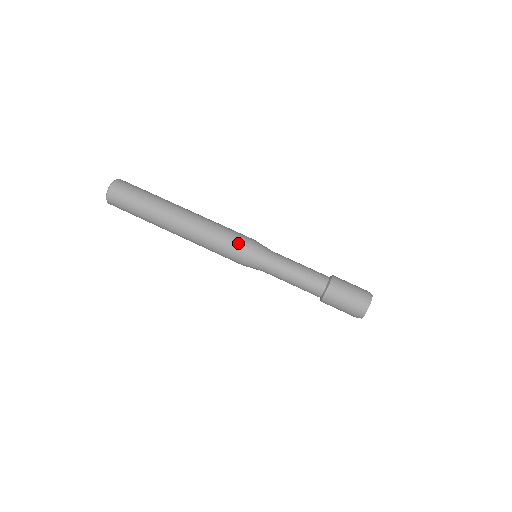
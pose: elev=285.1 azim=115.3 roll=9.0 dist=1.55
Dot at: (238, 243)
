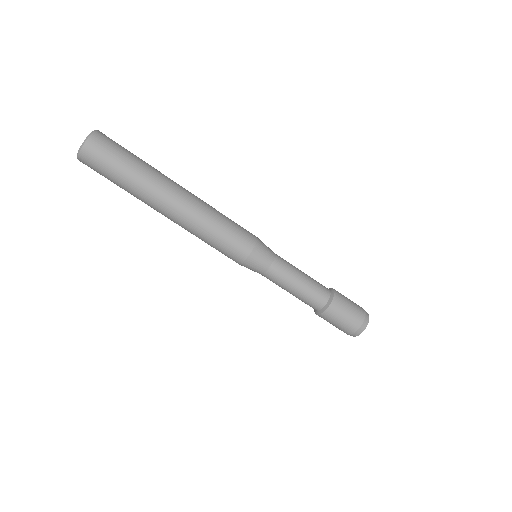
Dot at: (241, 244)
